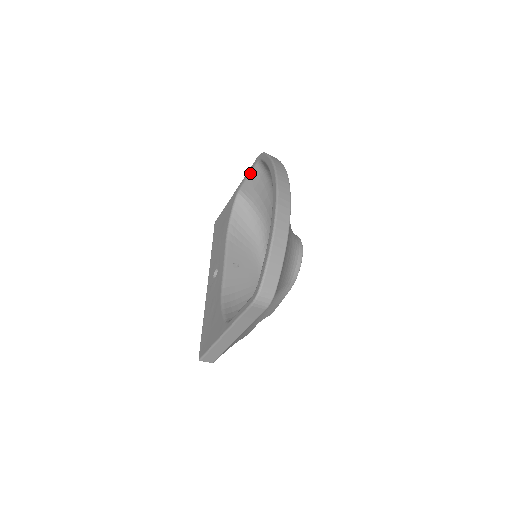
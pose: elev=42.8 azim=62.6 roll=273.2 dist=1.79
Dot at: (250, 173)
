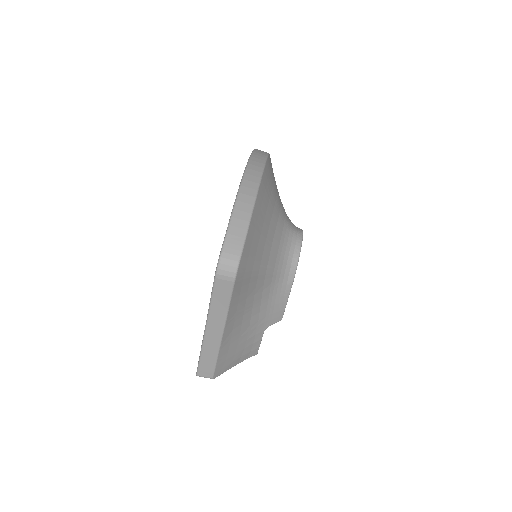
Dot at: occluded
